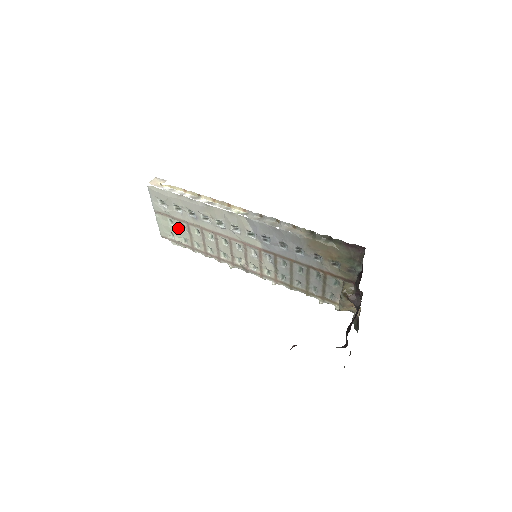
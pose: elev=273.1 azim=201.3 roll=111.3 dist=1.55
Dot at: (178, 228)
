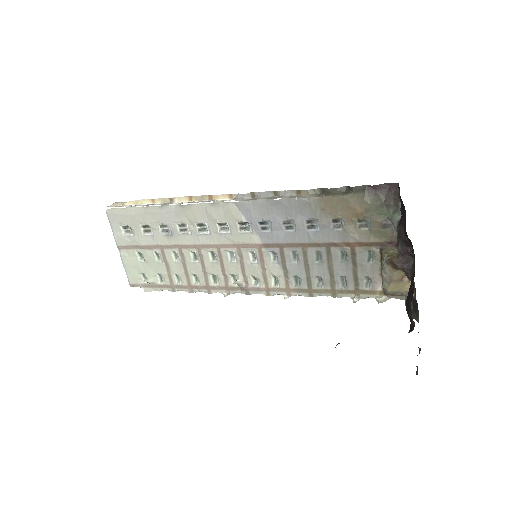
Dot at: (150, 262)
